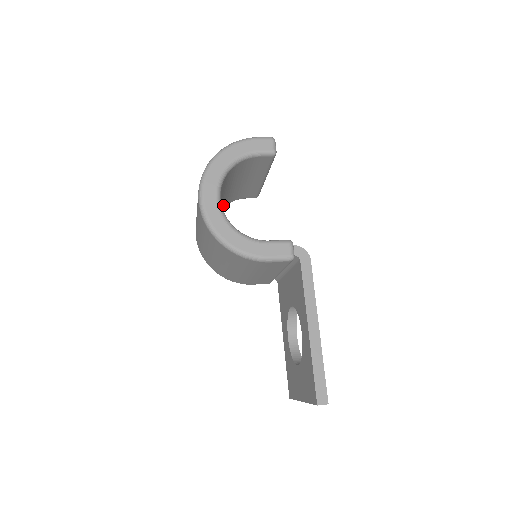
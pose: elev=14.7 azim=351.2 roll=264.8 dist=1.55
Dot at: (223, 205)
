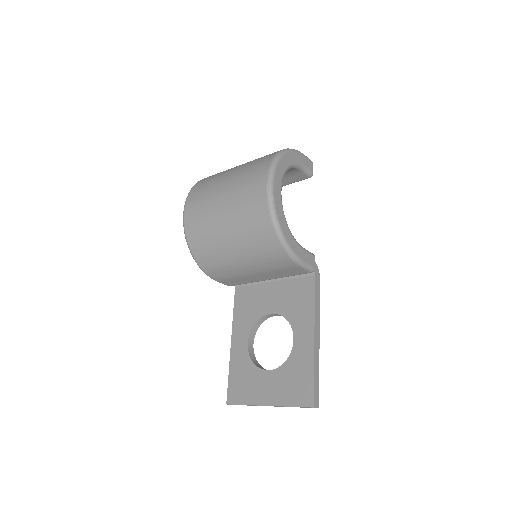
Dot at: occluded
